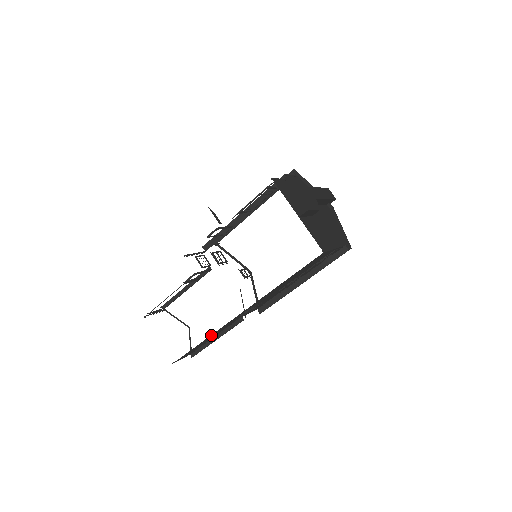
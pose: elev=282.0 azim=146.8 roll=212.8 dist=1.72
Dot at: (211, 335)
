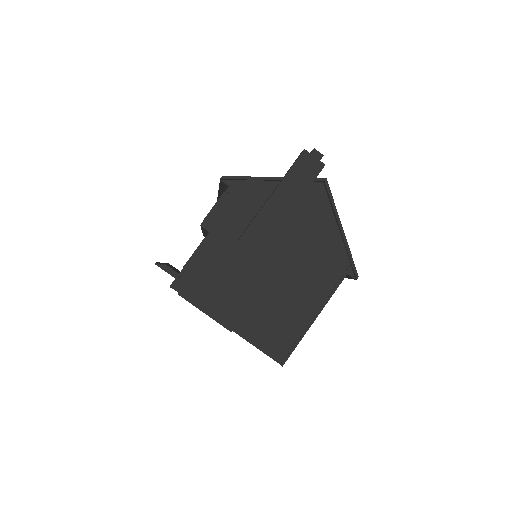
Dot at: occluded
